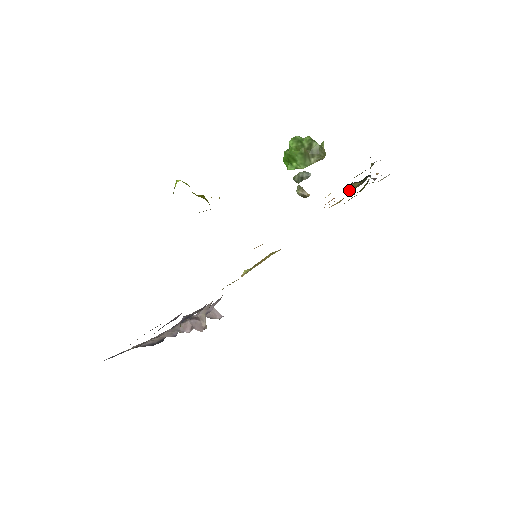
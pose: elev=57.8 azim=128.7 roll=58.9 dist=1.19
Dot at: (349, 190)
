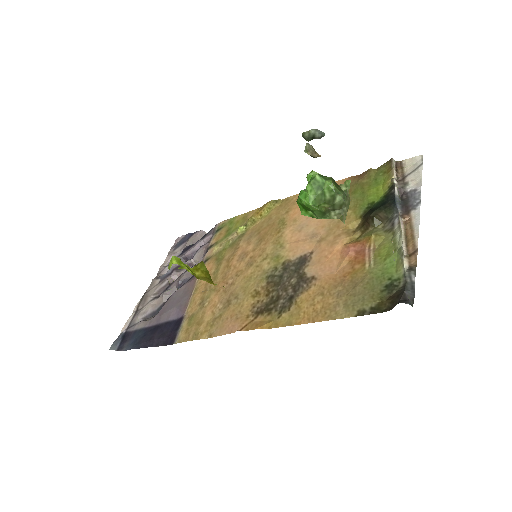
Dot at: (369, 222)
